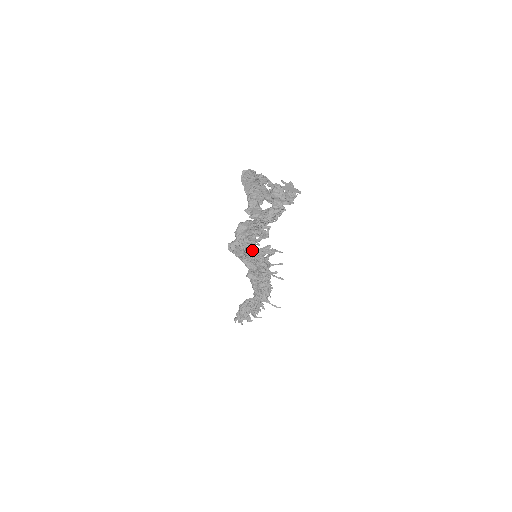
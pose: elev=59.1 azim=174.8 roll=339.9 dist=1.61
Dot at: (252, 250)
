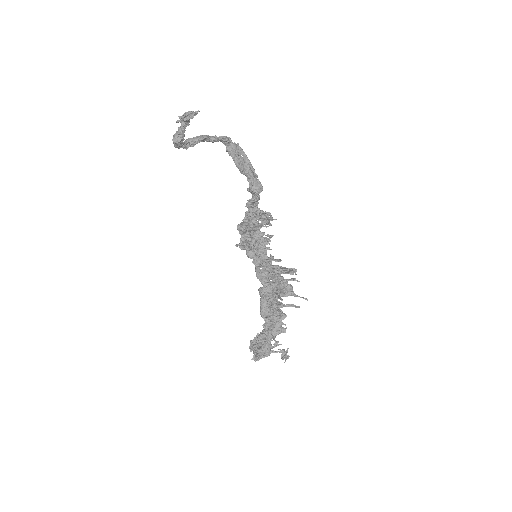
Dot at: (264, 256)
